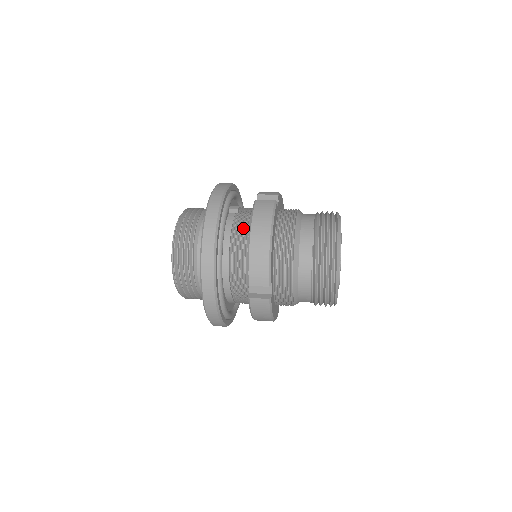
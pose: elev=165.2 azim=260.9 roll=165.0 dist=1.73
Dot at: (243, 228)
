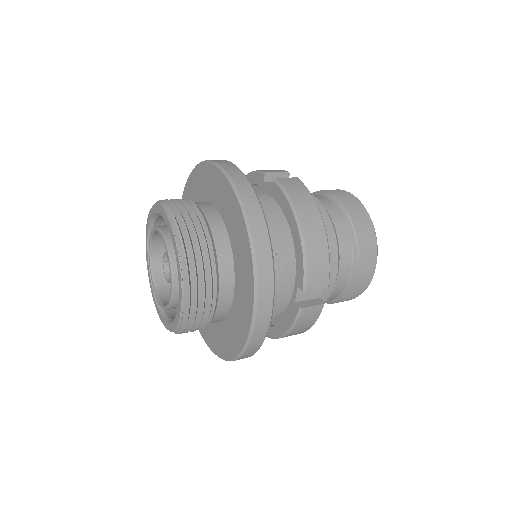
Dot at: (269, 217)
